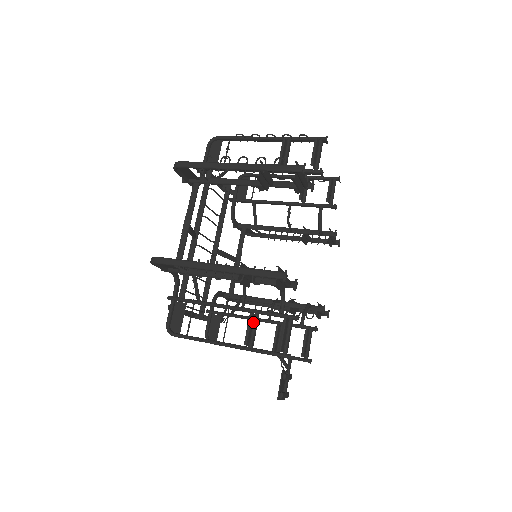
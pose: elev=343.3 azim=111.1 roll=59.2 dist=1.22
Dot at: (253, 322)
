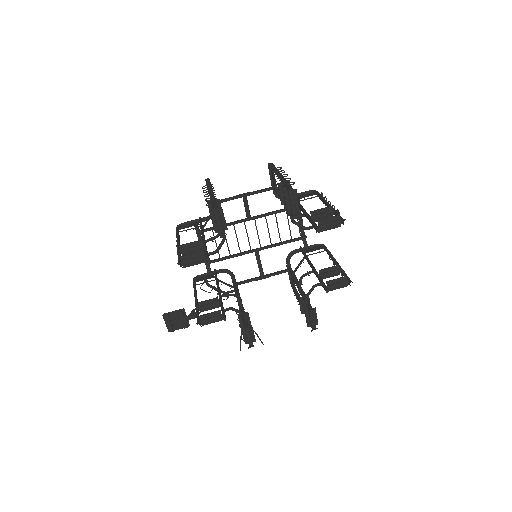
Dot at: (197, 245)
